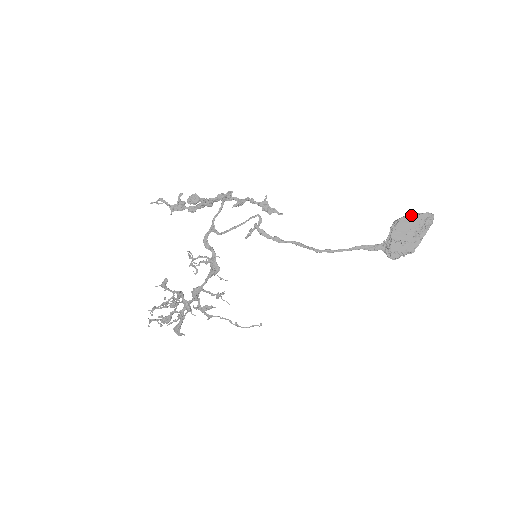
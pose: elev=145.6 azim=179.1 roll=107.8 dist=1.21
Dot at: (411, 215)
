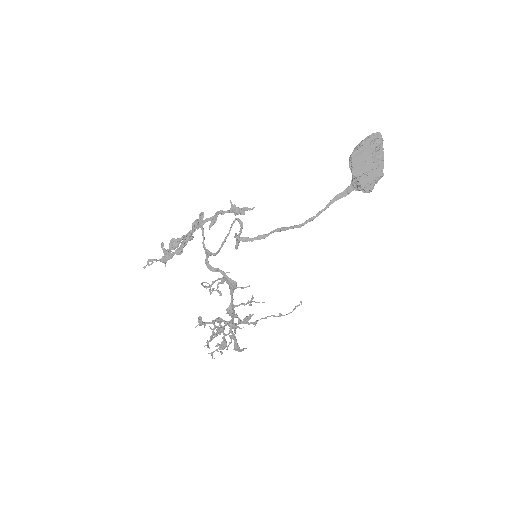
Dot at: (360, 144)
